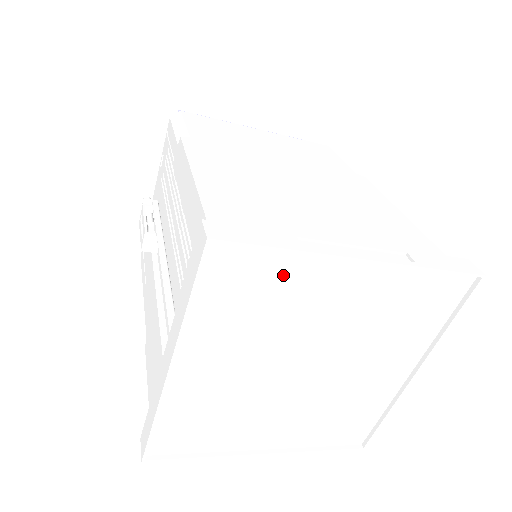
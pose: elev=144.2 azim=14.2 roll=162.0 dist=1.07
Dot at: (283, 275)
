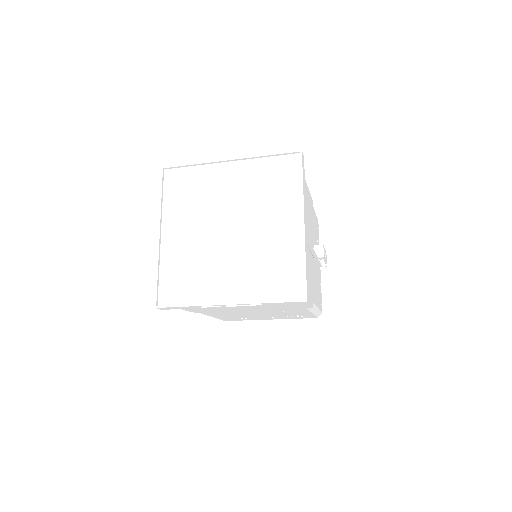
Dot at: (197, 178)
